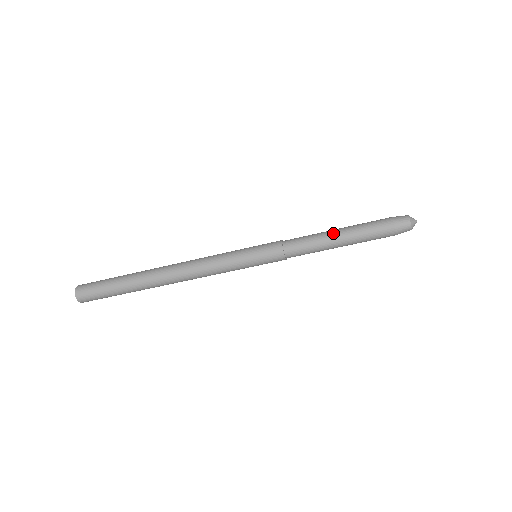
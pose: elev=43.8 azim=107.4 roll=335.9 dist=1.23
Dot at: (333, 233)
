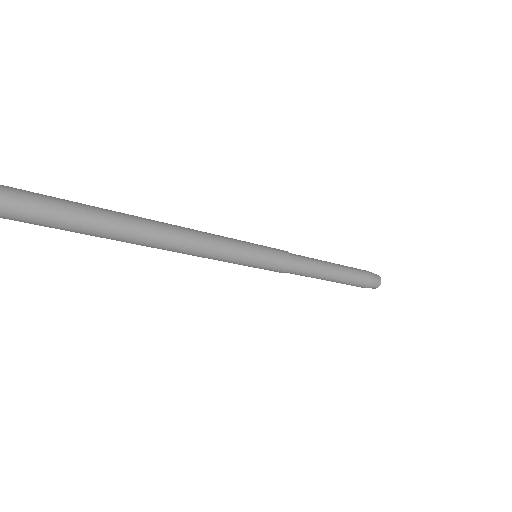
Dot at: (330, 277)
